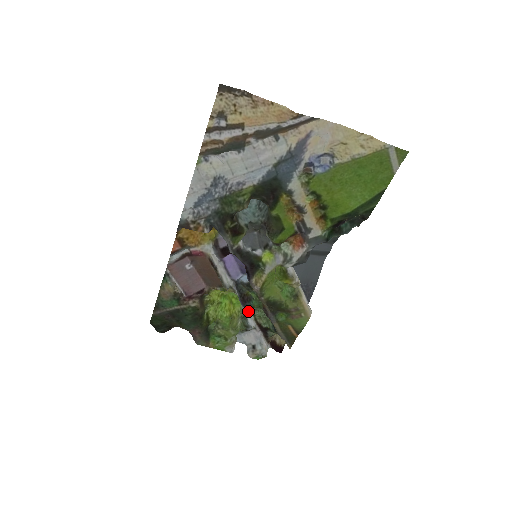
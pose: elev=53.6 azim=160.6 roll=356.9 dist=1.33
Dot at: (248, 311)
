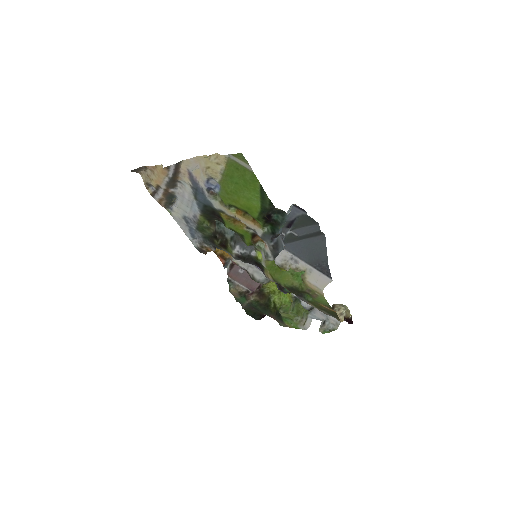
Dot at: occluded
